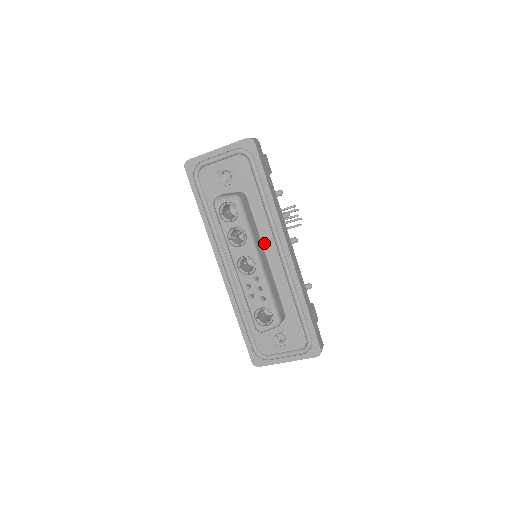
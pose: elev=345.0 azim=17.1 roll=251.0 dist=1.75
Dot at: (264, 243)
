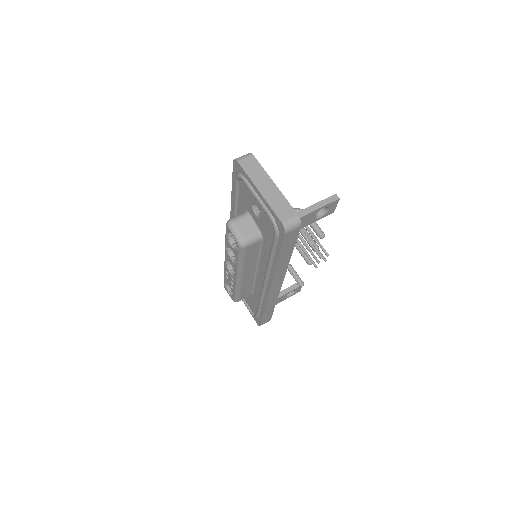
Dot at: (259, 266)
